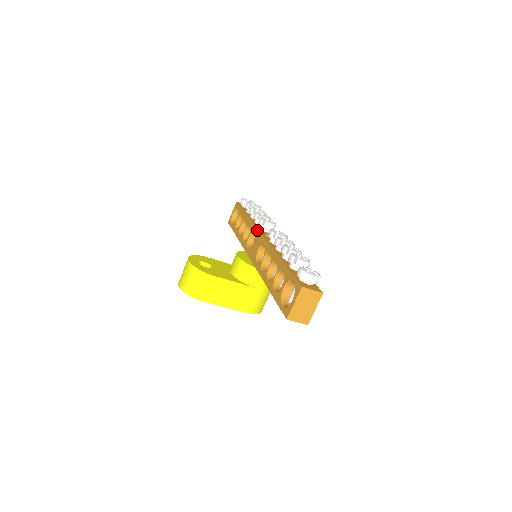
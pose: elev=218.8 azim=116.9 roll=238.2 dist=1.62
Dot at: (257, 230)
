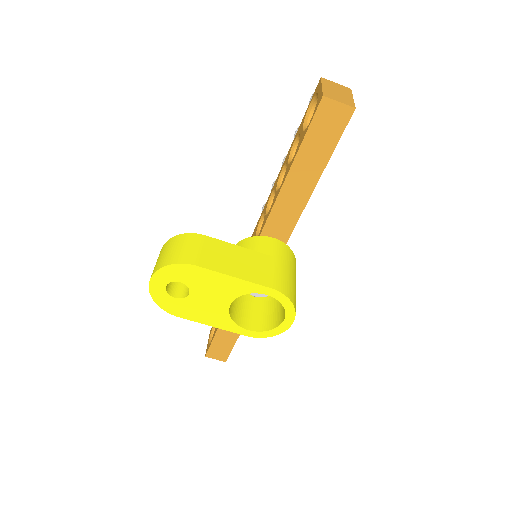
Dot at: occluded
